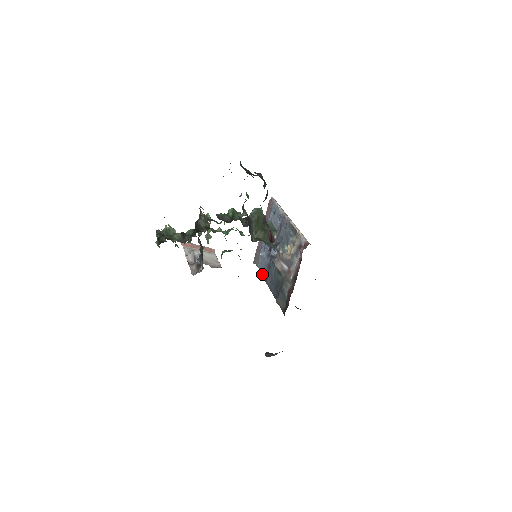
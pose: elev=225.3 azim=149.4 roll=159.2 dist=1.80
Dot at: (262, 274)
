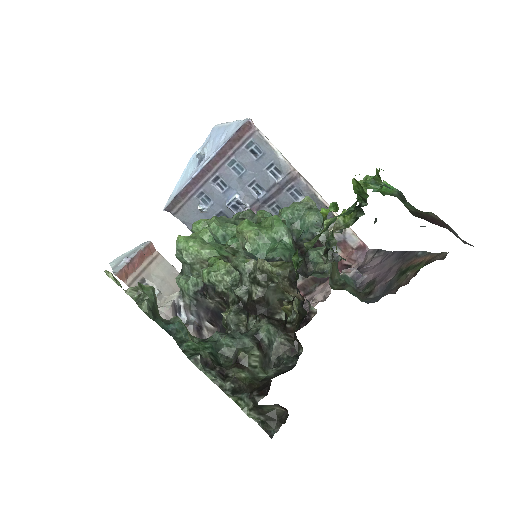
Dot at: occluded
